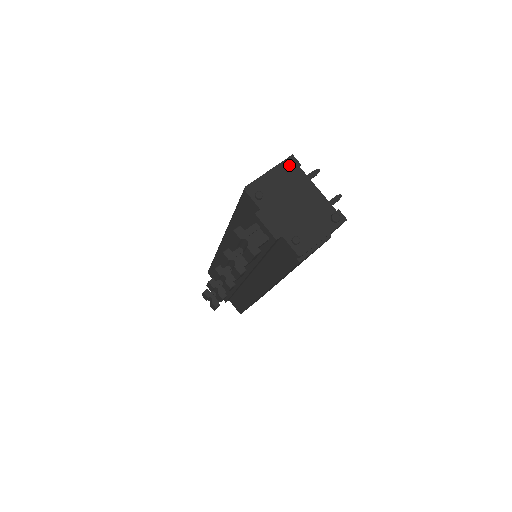
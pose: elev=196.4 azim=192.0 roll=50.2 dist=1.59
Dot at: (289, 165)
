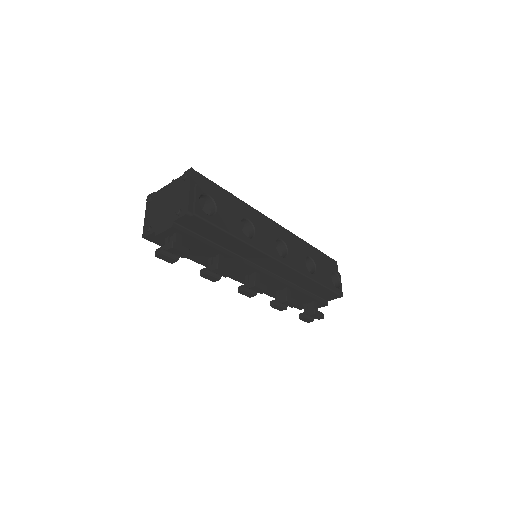
Dot at: (148, 201)
